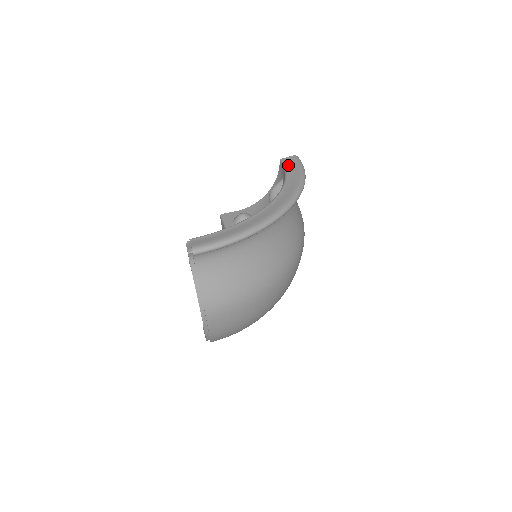
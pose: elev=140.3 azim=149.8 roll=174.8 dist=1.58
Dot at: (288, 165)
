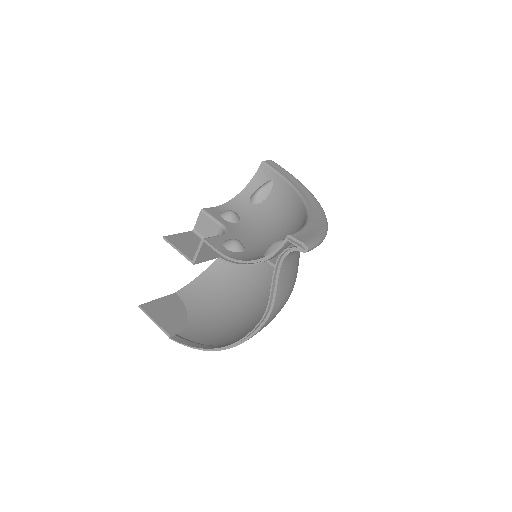
Dot at: (277, 169)
